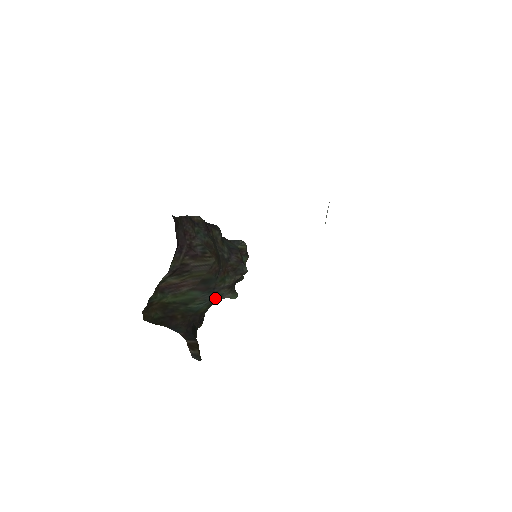
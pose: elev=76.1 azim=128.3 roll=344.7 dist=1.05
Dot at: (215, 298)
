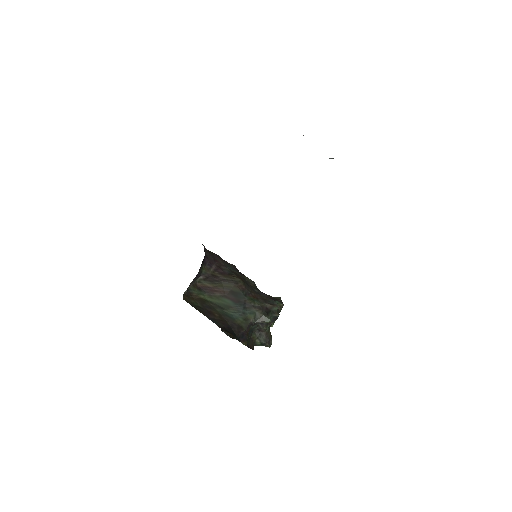
Dot at: (248, 314)
